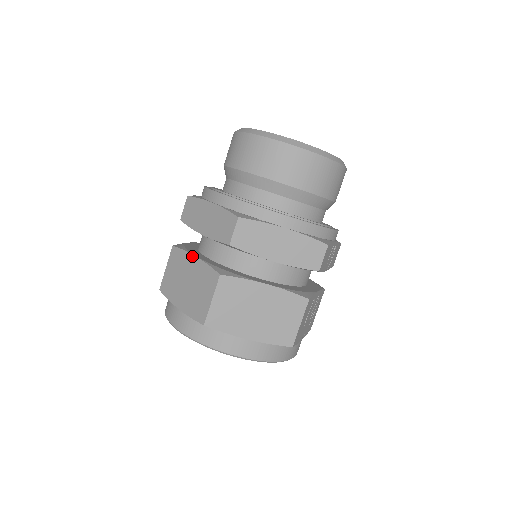
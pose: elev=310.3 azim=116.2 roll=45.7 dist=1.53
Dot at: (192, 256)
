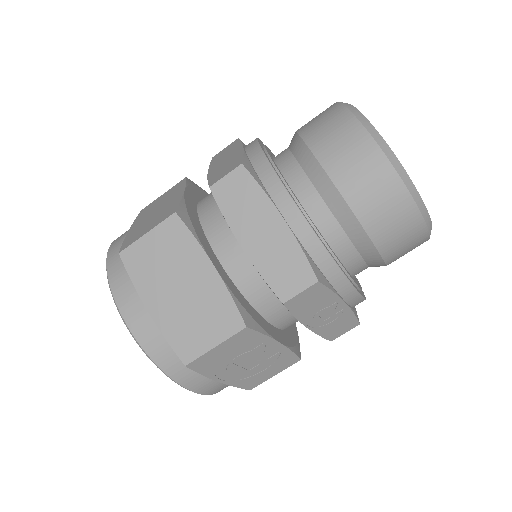
Dot at: (183, 189)
